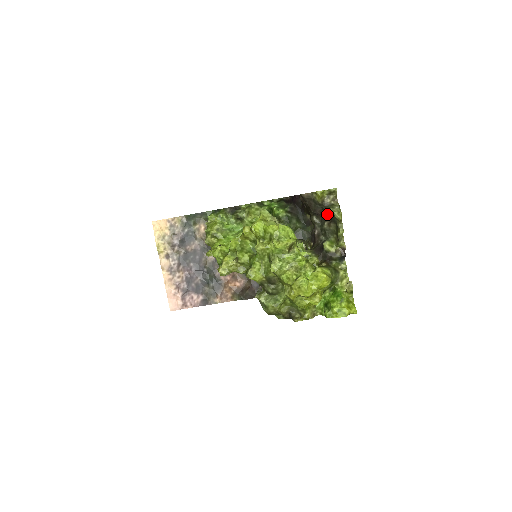
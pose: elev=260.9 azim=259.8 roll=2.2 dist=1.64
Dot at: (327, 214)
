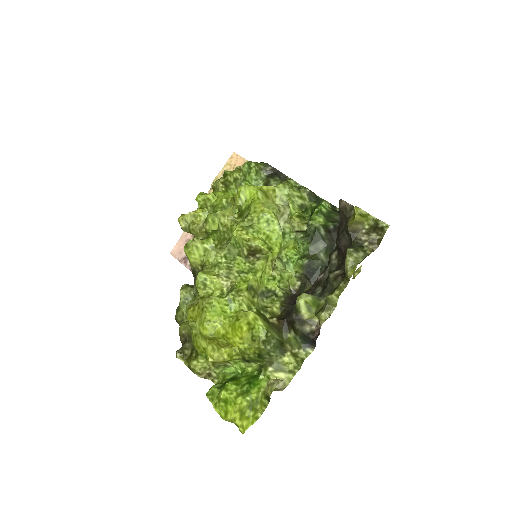
Dot at: occluded
